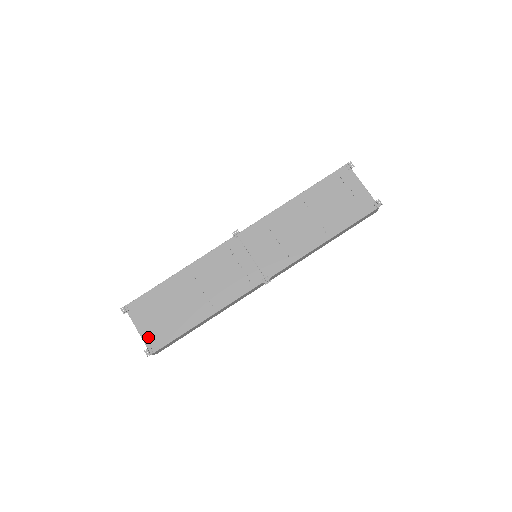
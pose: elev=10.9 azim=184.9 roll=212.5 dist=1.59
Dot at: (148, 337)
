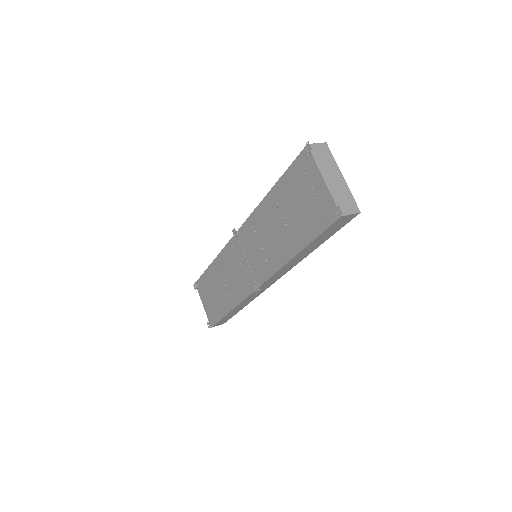
Dot at: (208, 313)
